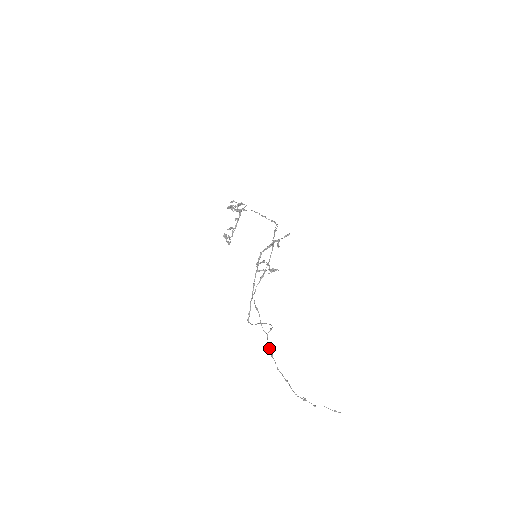
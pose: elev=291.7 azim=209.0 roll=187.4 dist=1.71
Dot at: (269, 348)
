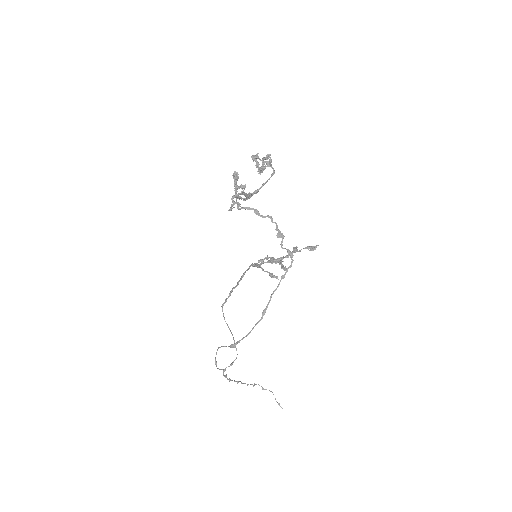
Dot at: (223, 375)
